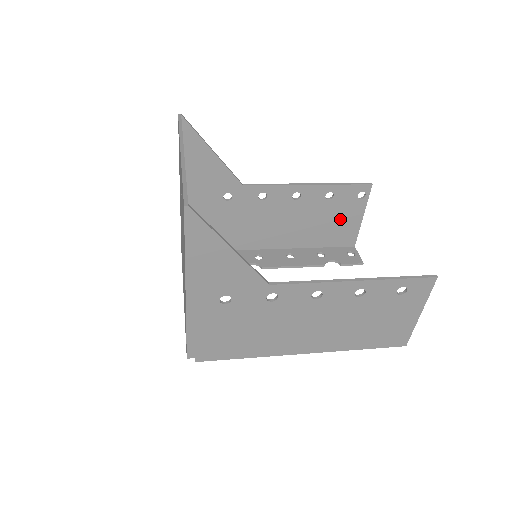
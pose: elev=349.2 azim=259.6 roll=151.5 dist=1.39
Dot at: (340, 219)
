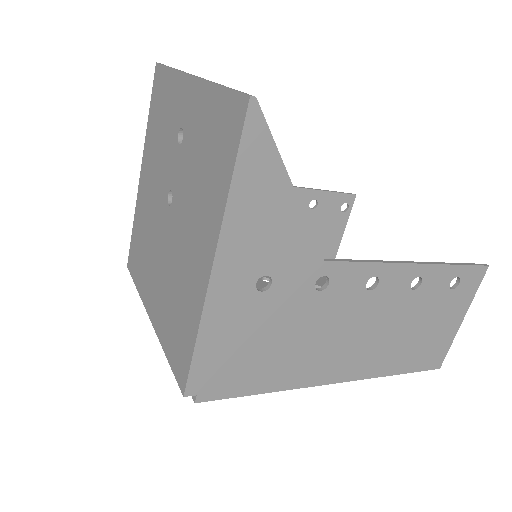
Dot at: (320, 236)
